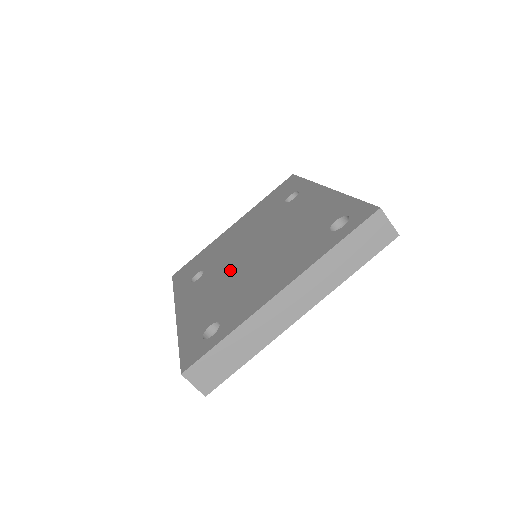
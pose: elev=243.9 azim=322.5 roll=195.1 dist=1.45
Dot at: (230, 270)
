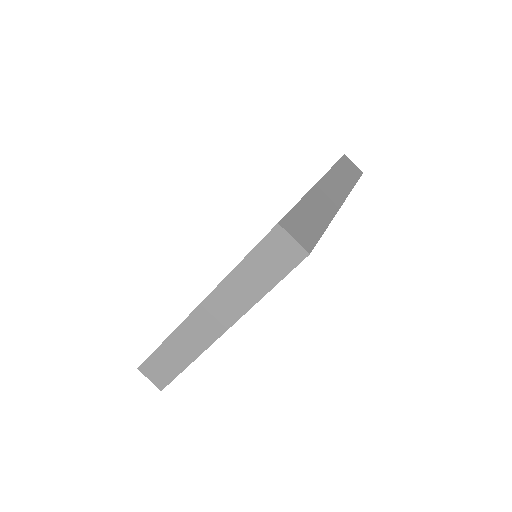
Dot at: occluded
